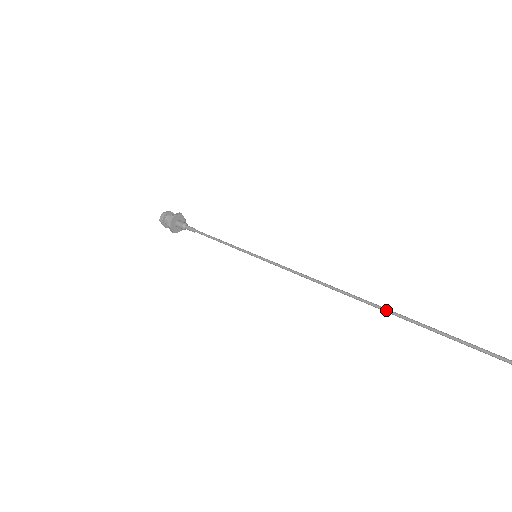
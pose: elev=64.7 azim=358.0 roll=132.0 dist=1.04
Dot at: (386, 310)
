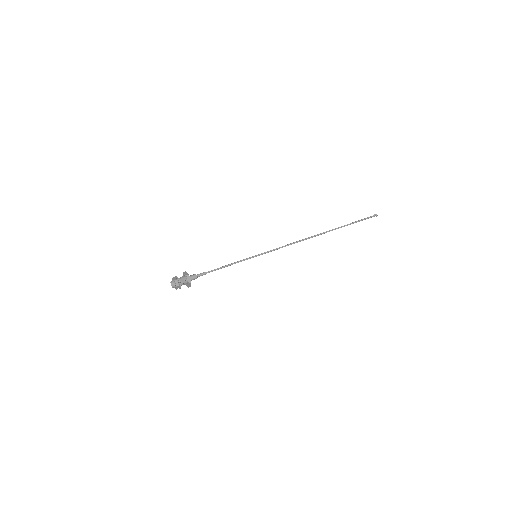
Dot at: (323, 232)
